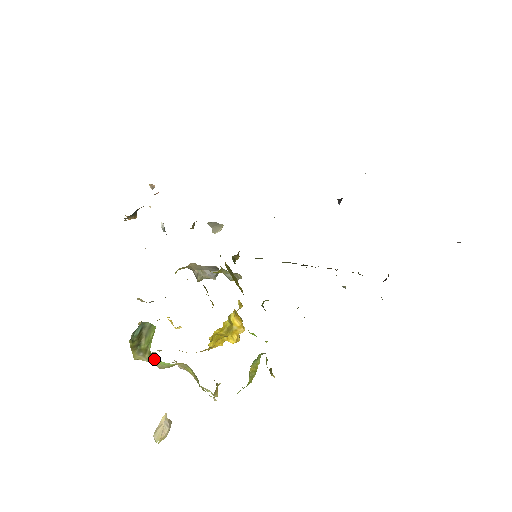
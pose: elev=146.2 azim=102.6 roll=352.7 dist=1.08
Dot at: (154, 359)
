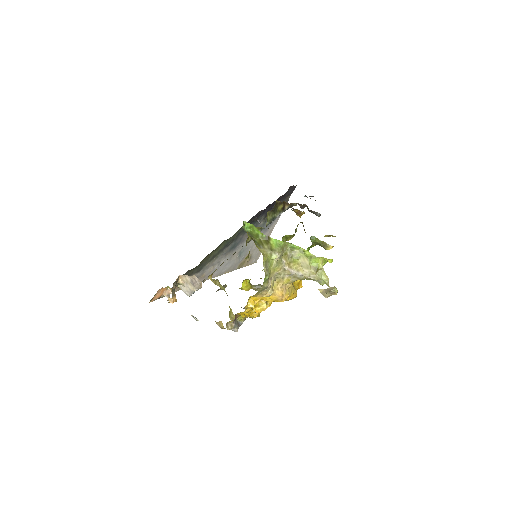
Dot at: (270, 243)
